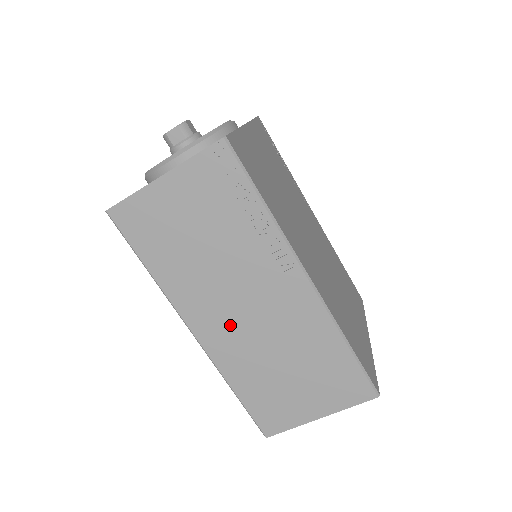
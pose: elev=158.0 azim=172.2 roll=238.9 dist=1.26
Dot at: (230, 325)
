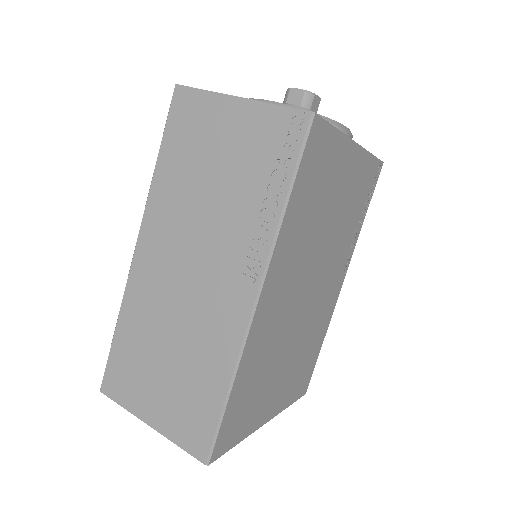
Dot at: (165, 271)
